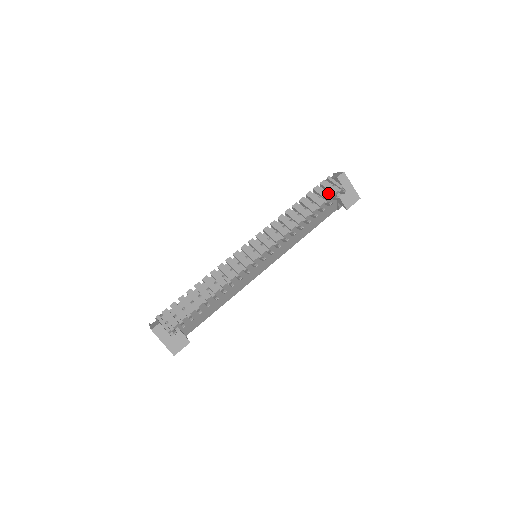
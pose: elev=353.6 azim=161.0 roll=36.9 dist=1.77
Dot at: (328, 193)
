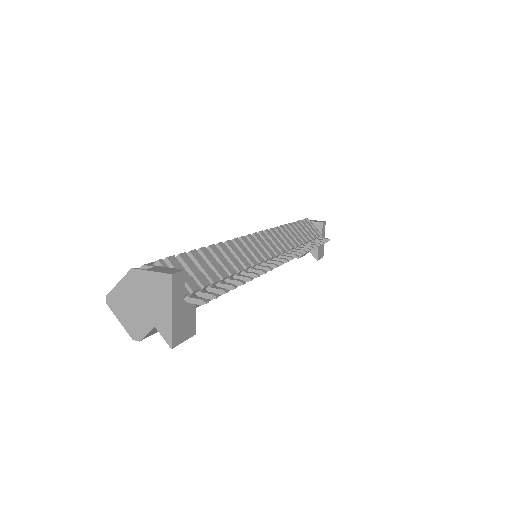
Dot at: (312, 233)
